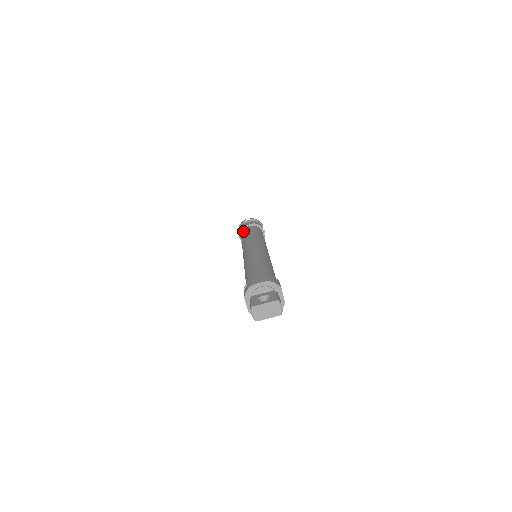
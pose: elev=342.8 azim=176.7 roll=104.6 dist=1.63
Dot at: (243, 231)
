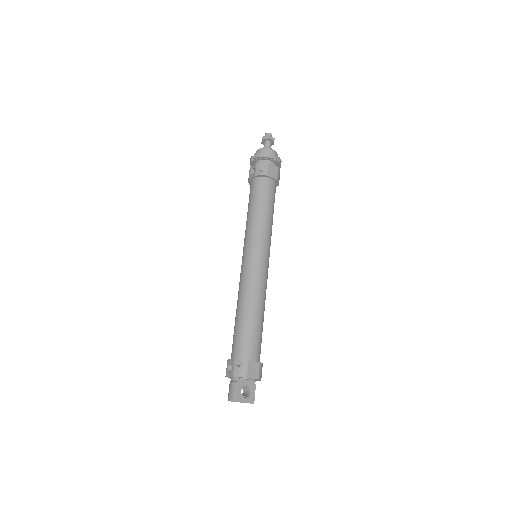
Dot at: (262, 182)
